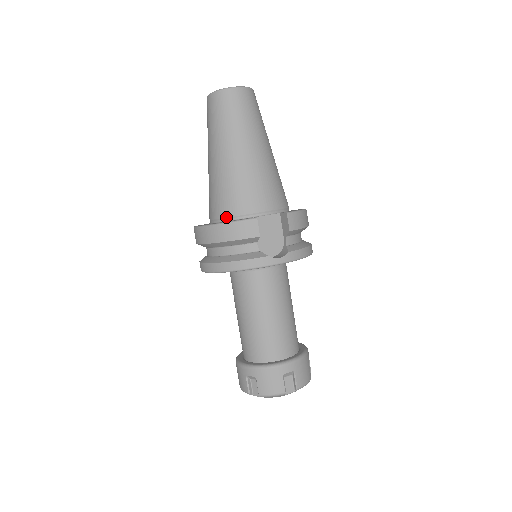
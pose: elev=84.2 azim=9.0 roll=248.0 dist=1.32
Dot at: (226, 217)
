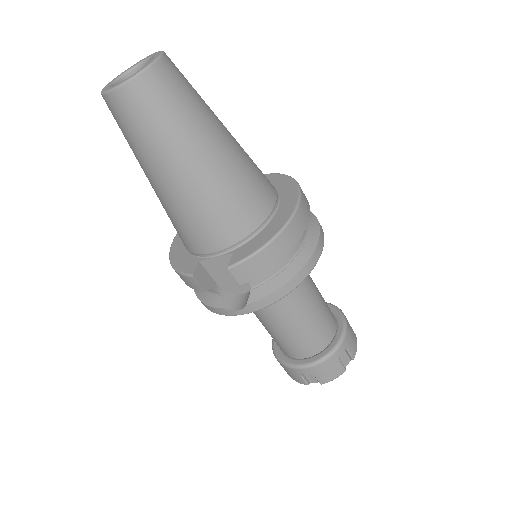
Dot at: occluded
